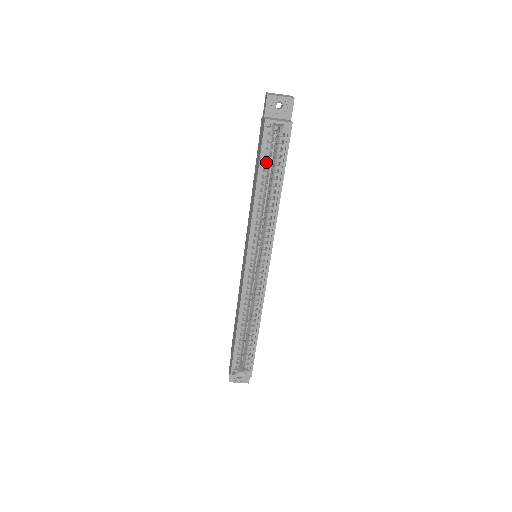
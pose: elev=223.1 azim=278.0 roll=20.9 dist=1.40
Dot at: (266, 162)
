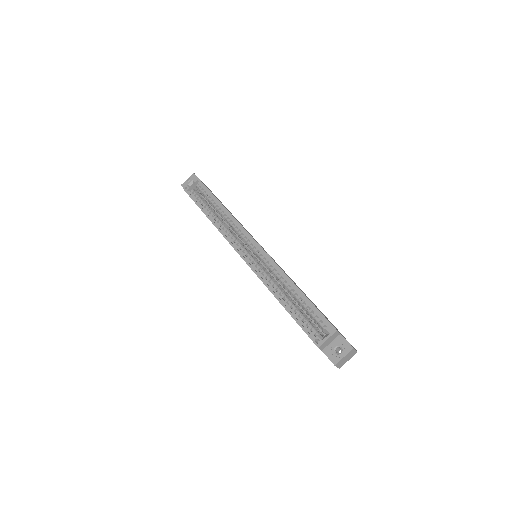
Dot at: (201, 202)
